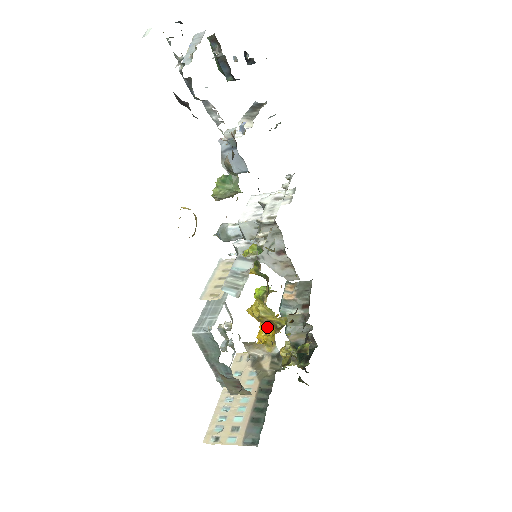
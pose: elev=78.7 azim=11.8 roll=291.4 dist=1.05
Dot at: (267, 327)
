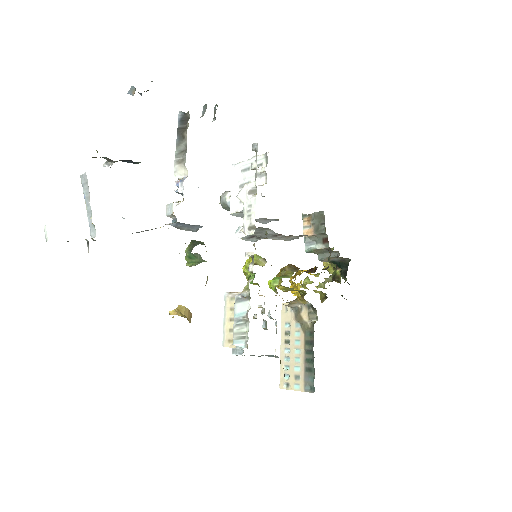
Dot at: (294, 289)
